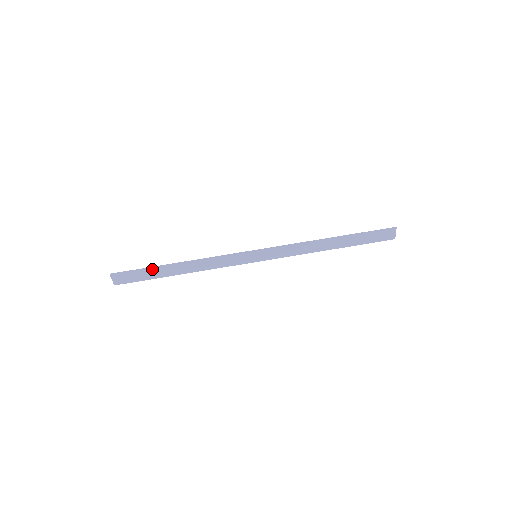
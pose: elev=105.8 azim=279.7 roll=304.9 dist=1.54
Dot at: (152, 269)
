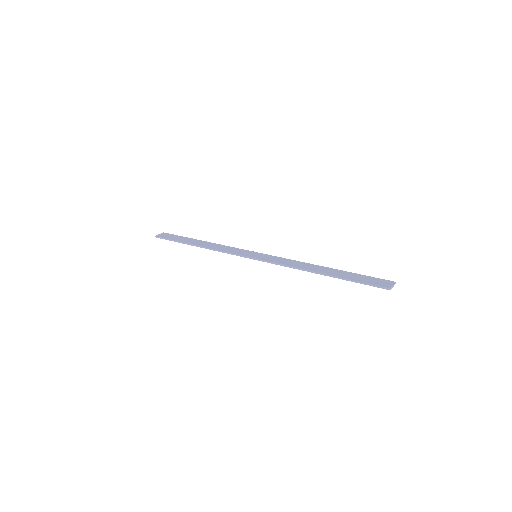
Dot at: (187, 238)
